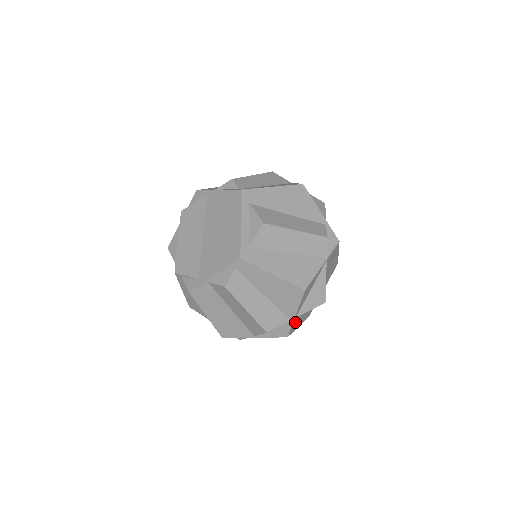
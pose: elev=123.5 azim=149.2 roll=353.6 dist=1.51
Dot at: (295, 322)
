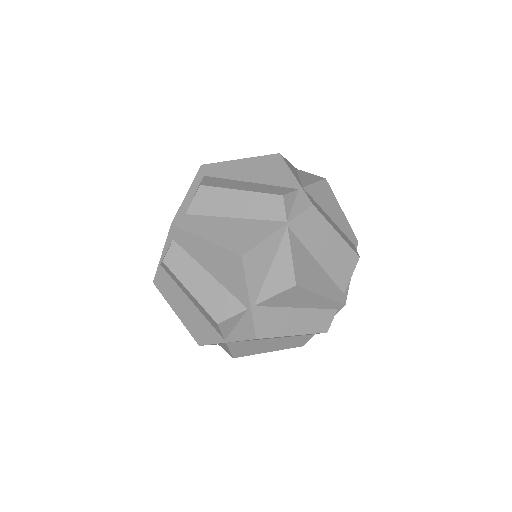
Dot at: (264, 317)
